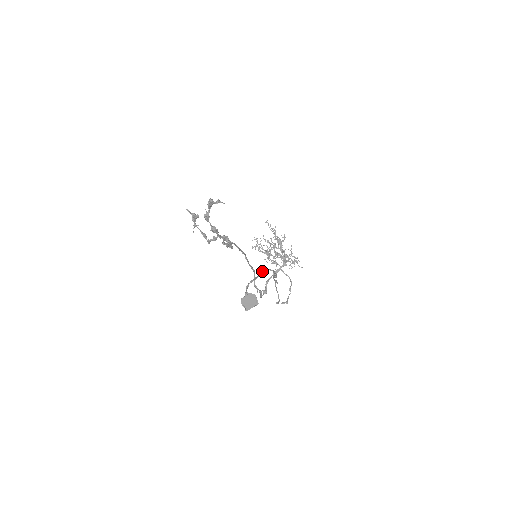
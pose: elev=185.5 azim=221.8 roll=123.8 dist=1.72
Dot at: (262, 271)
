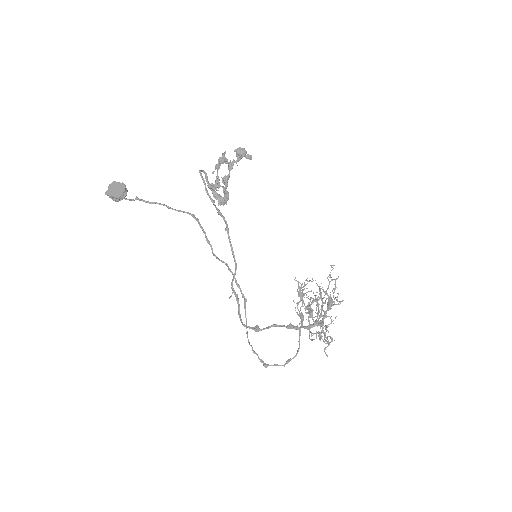
Dot at: (188, 213)
